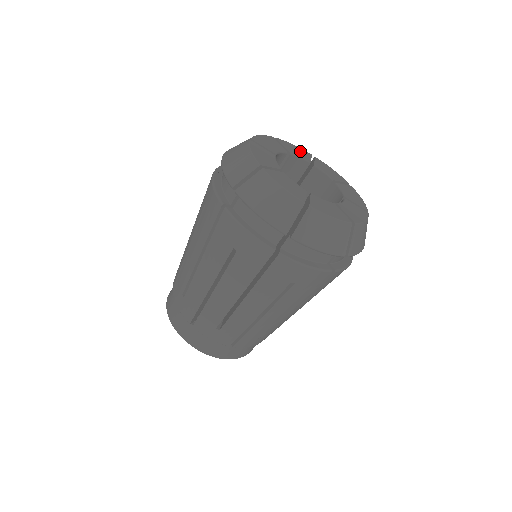
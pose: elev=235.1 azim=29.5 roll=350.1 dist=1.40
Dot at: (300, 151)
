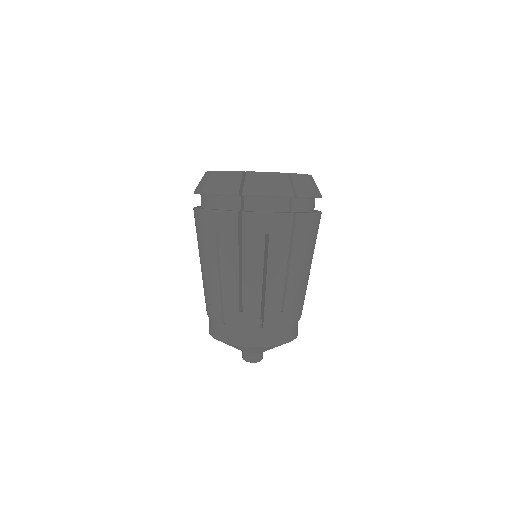
Dot at: occluded
